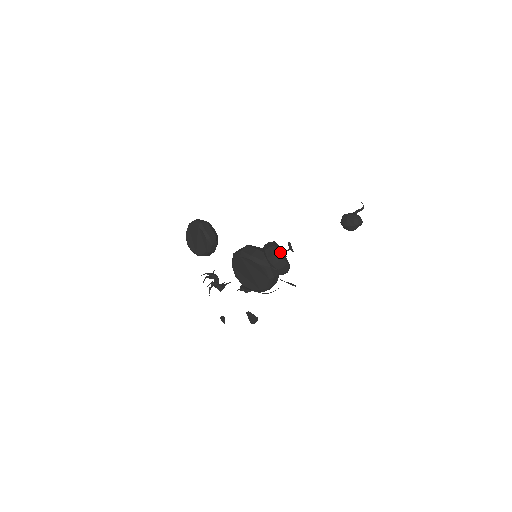
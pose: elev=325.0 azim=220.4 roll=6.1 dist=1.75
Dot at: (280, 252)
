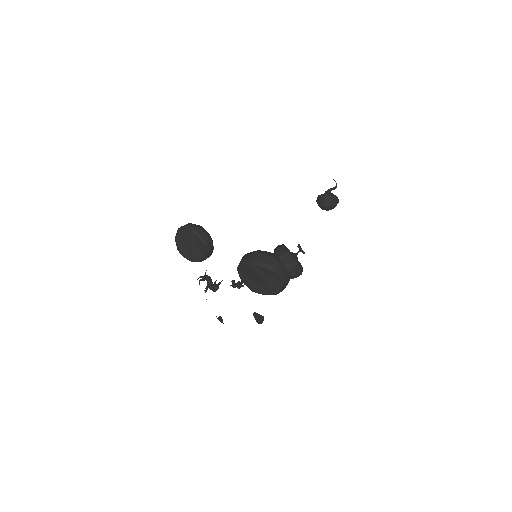
Dot at: (293, 256)
